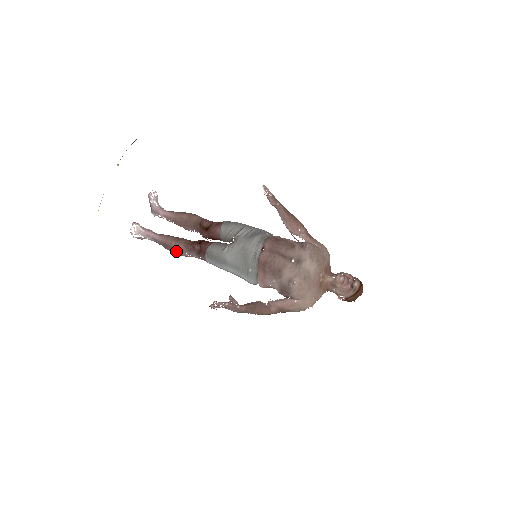
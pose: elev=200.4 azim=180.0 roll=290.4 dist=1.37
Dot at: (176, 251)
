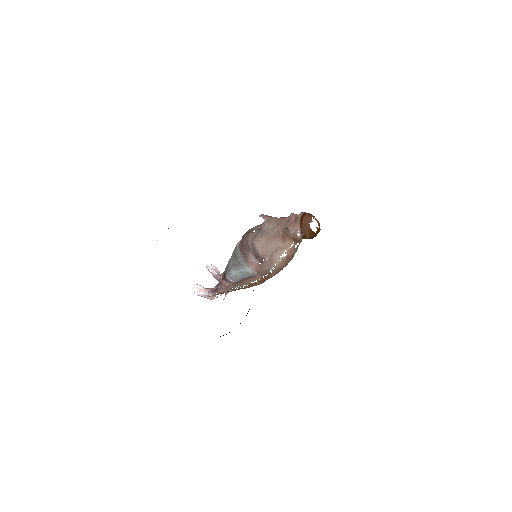
Dot at: occluded
